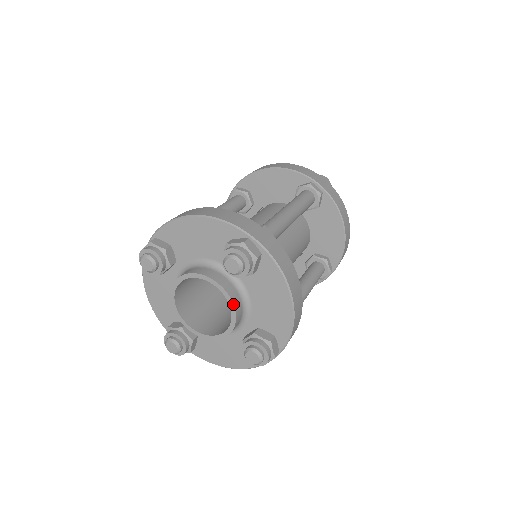
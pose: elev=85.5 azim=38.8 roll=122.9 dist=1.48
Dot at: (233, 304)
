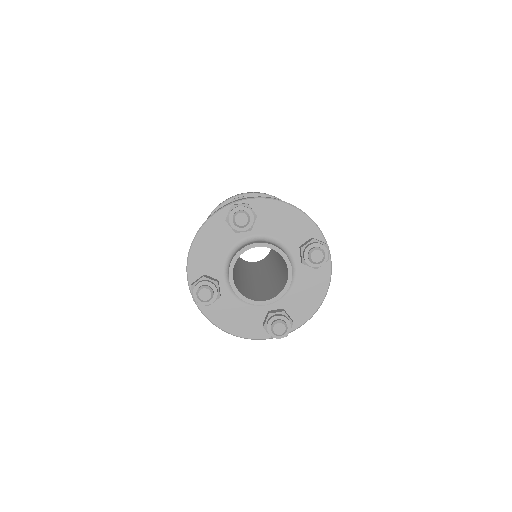
Dot at: (270, 244)
